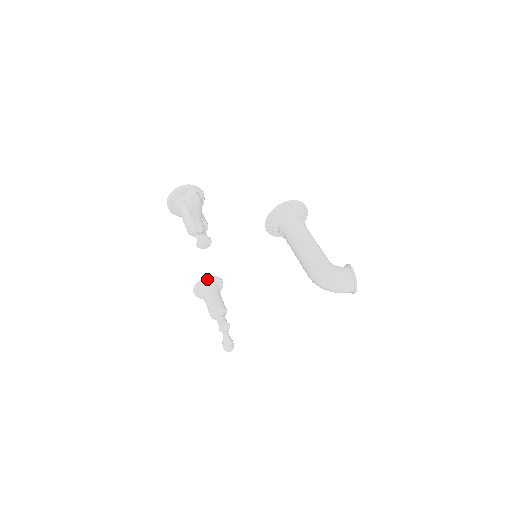
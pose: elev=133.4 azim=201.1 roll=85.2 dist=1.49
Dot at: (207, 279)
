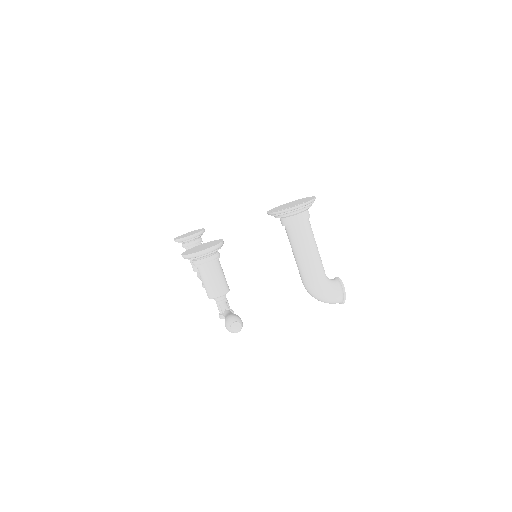
Dot at: (192, 237)
